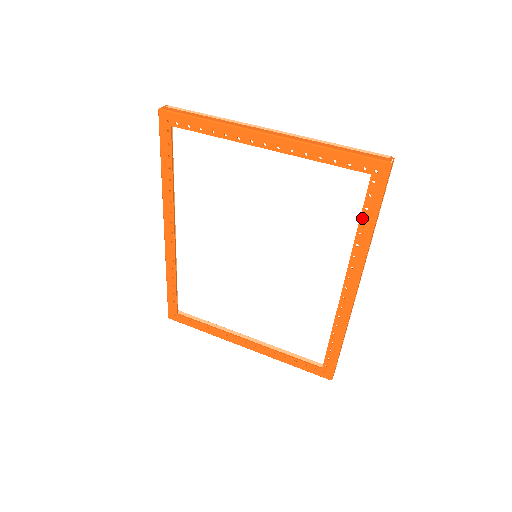
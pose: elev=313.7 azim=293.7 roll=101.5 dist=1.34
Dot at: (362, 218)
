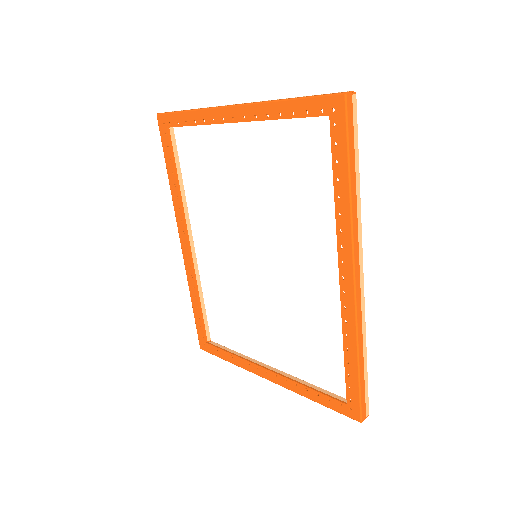
Dot at: (335, 175)
